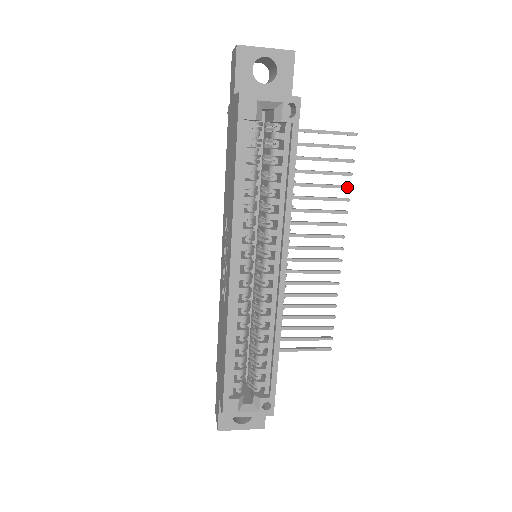
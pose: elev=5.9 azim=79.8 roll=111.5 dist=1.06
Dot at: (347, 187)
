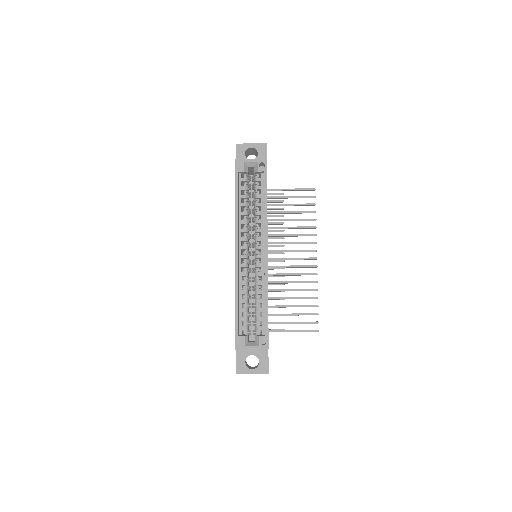
Dot at: (314, 220)
